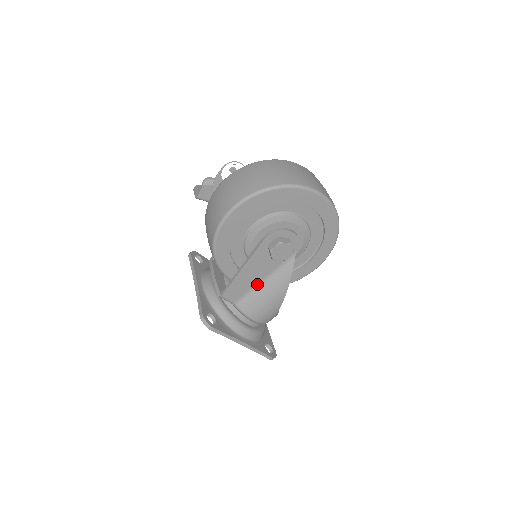
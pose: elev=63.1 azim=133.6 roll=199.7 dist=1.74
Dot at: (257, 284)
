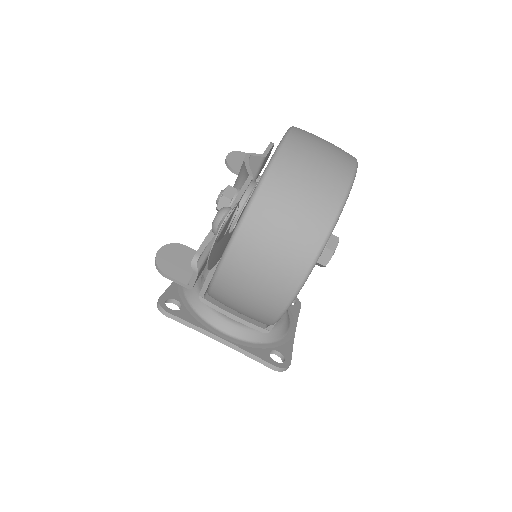
Dot at: occluded
